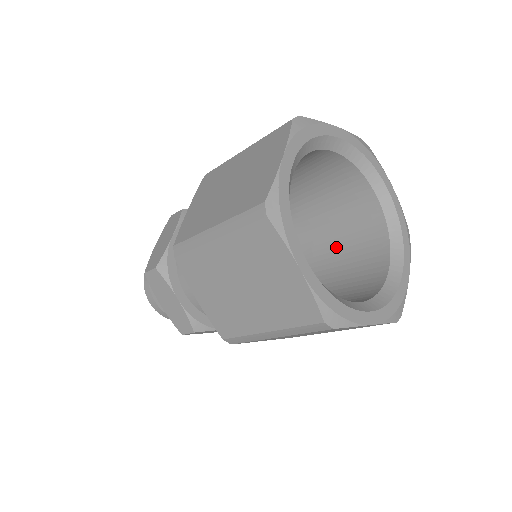
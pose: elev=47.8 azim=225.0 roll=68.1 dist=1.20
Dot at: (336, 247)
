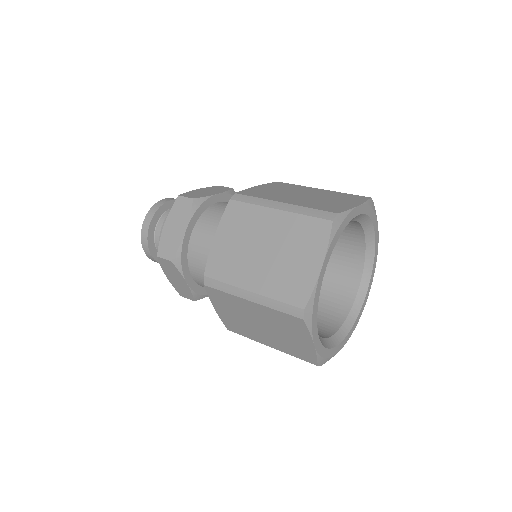
Dot at: occluded
